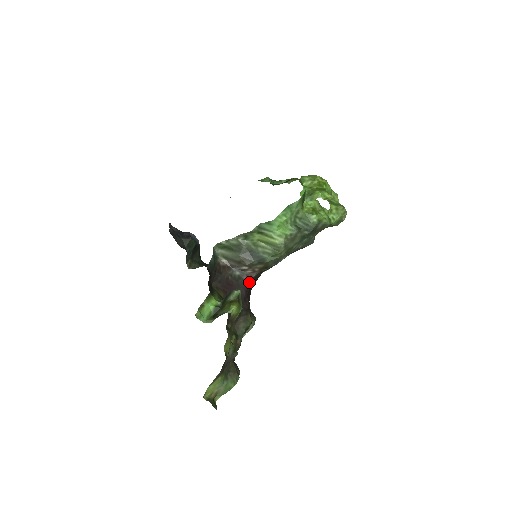
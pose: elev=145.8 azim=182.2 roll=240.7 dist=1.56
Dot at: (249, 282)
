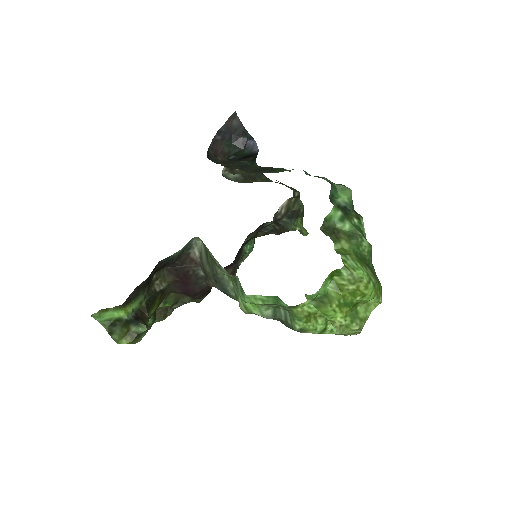
Dot at: (211, 286)
